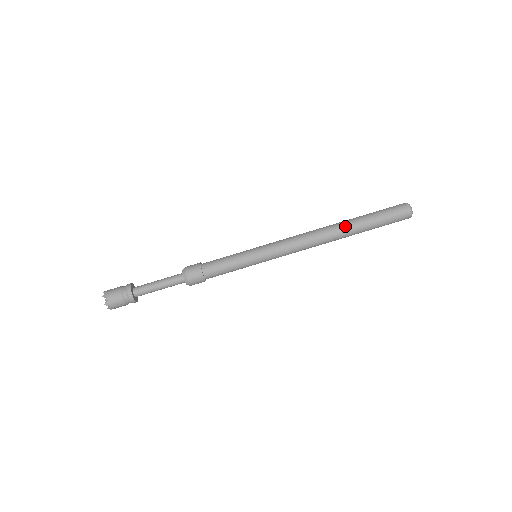
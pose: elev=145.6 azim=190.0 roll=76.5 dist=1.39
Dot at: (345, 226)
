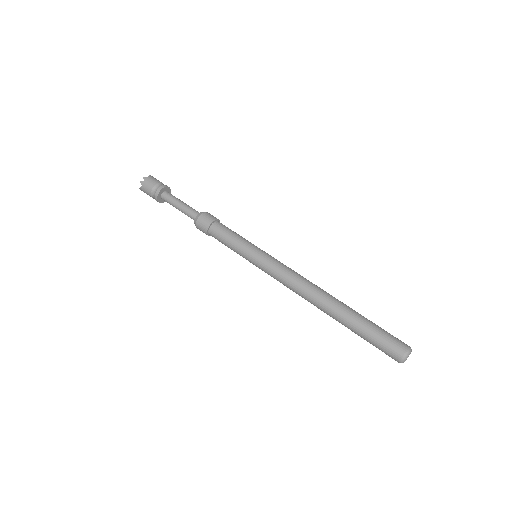
Dot at: (333, 313)
